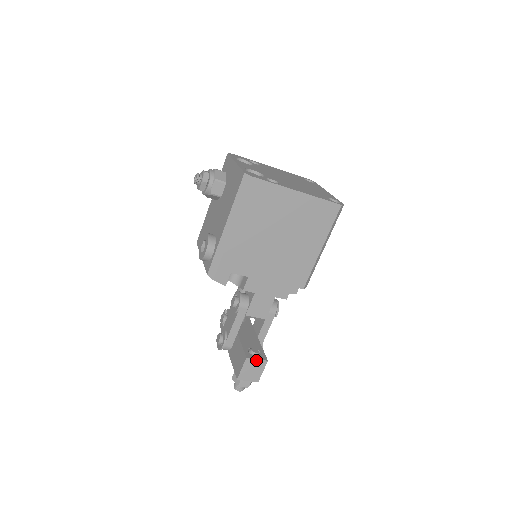
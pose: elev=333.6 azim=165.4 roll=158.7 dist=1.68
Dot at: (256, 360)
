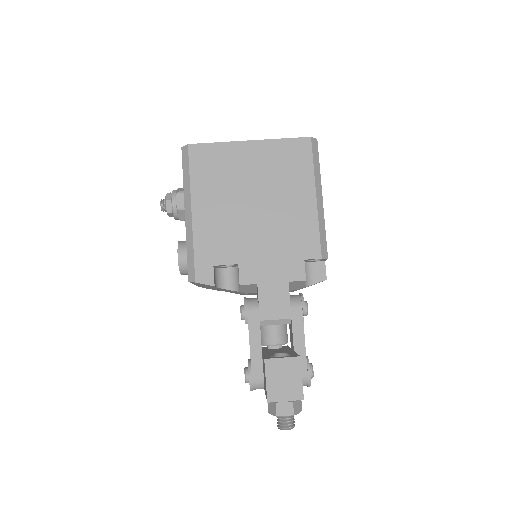
Dot at: (281, 360)
